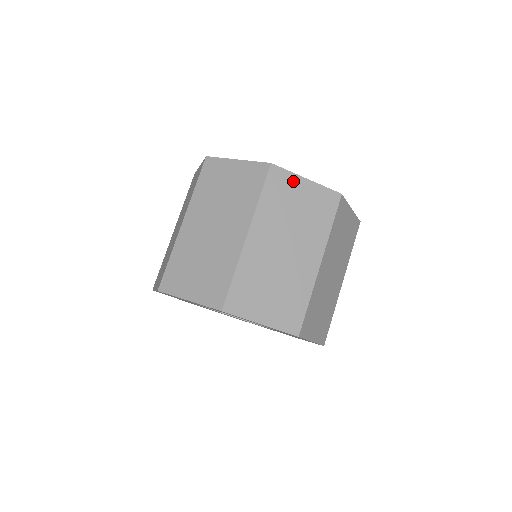
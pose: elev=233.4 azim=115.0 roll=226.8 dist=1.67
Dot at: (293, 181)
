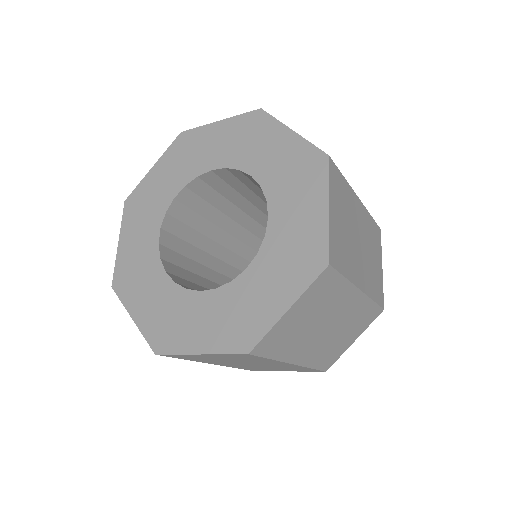
Dot at: (190, 356)
